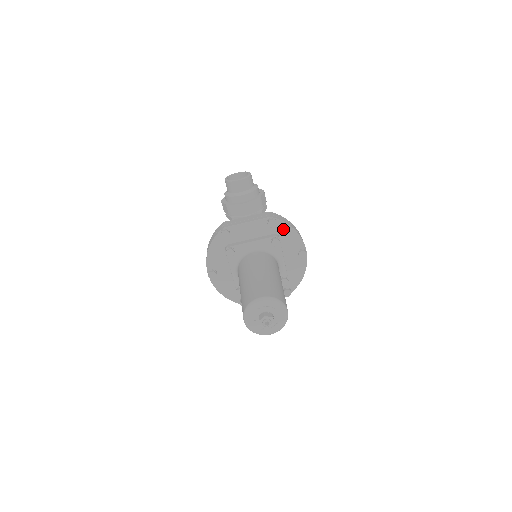
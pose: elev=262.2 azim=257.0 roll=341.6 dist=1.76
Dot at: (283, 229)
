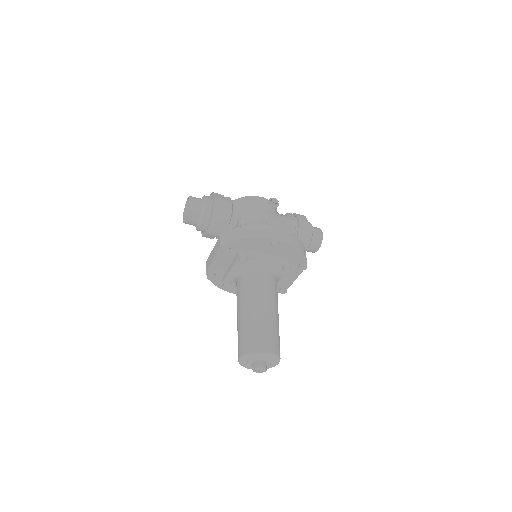
Dot at: (239, 244)
